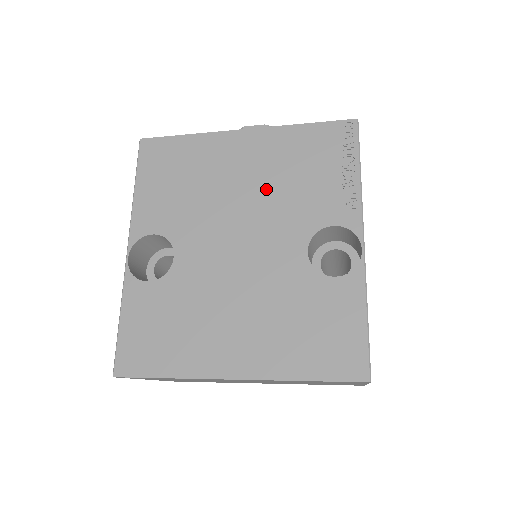
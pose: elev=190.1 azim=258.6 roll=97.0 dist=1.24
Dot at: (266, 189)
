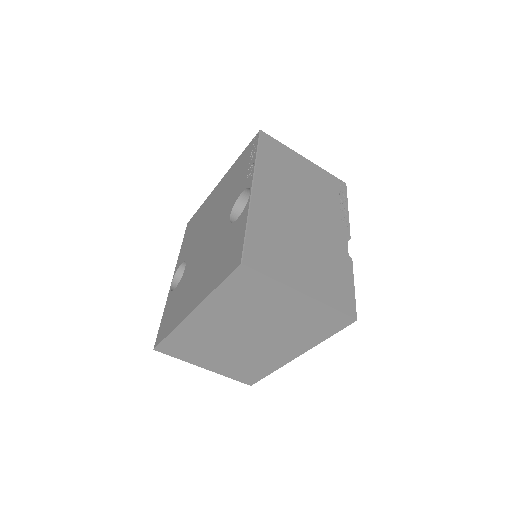
Dot at: (221, 201)
